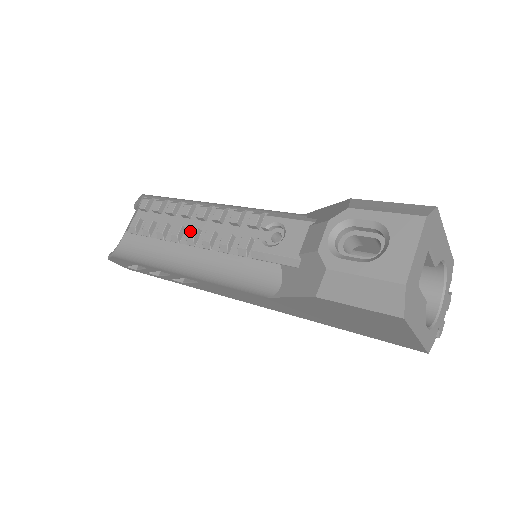
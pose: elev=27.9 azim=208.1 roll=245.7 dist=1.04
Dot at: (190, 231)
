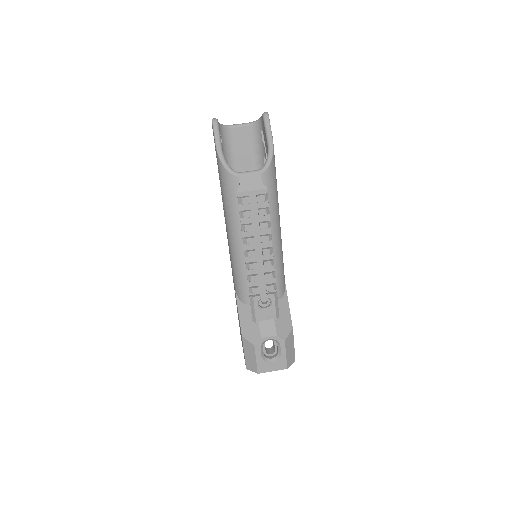
Dot at: (253, 252)
